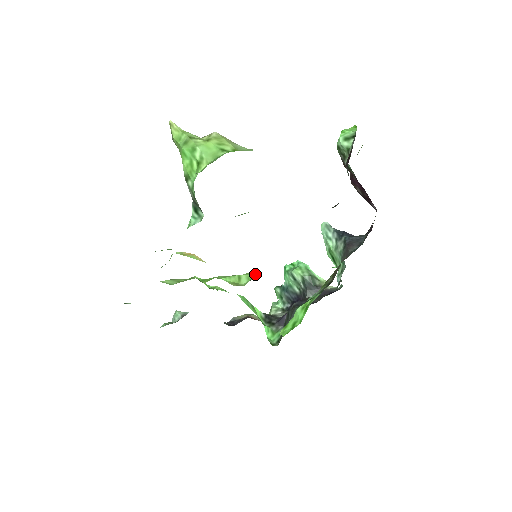
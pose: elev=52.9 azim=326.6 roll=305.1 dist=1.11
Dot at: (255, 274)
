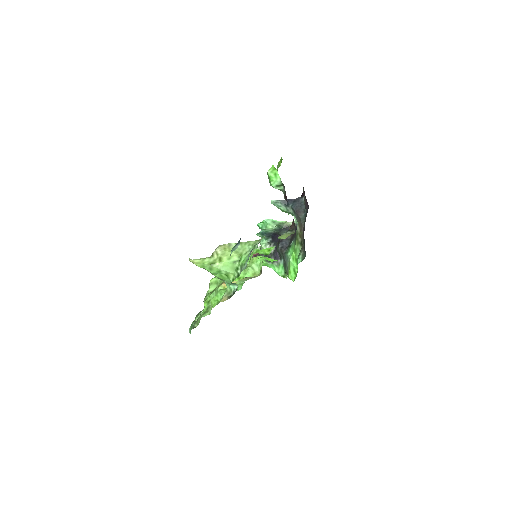
Dot at: (259, 260)
